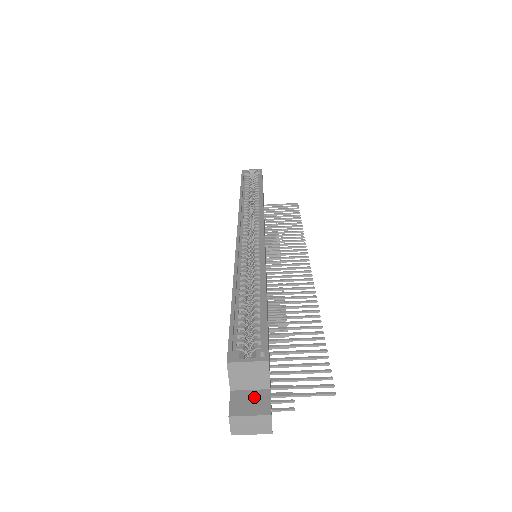
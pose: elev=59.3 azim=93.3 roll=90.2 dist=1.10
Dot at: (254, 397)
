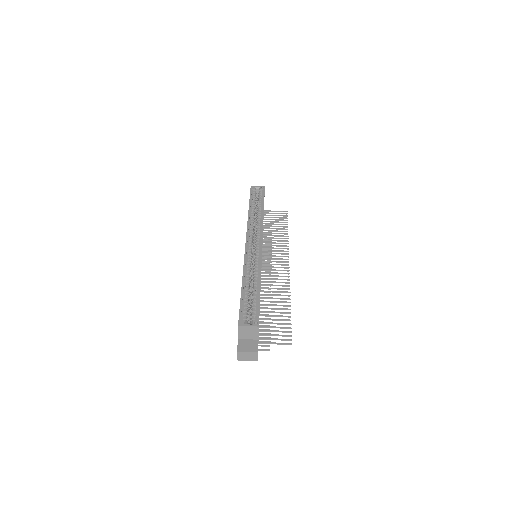
Dot at: (250, 343)
